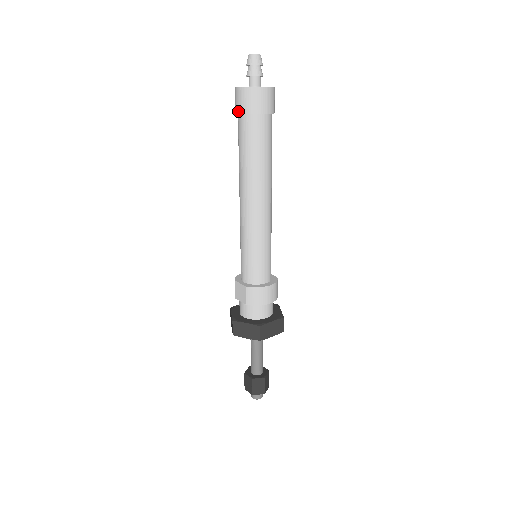
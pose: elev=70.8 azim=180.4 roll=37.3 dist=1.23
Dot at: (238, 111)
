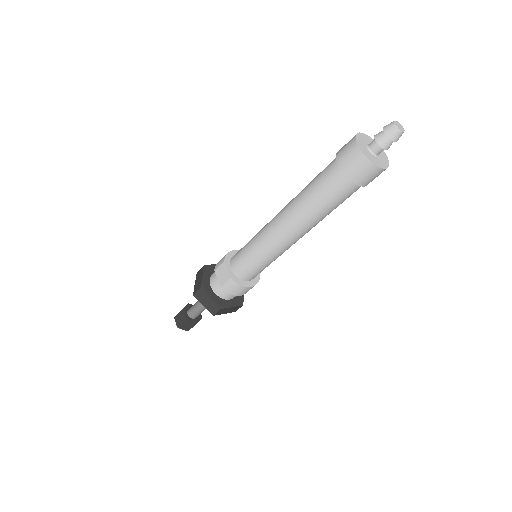
Dot at: (340, 164)
